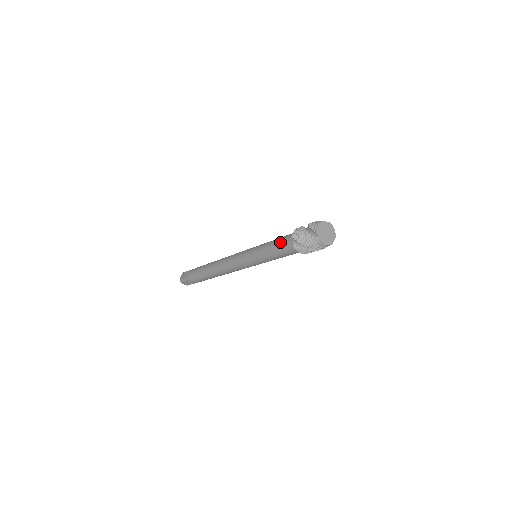
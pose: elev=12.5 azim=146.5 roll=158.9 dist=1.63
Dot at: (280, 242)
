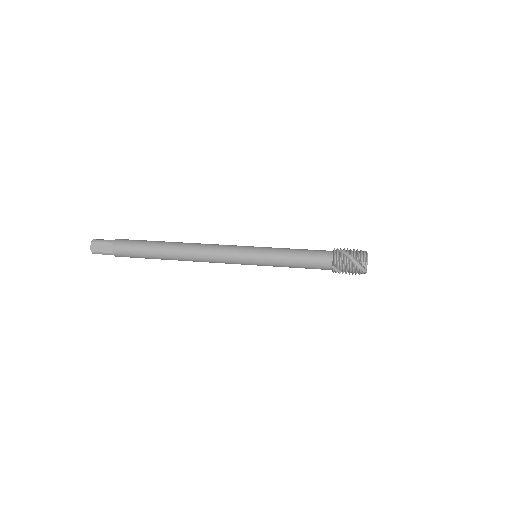
Dot at: (311, 262)
